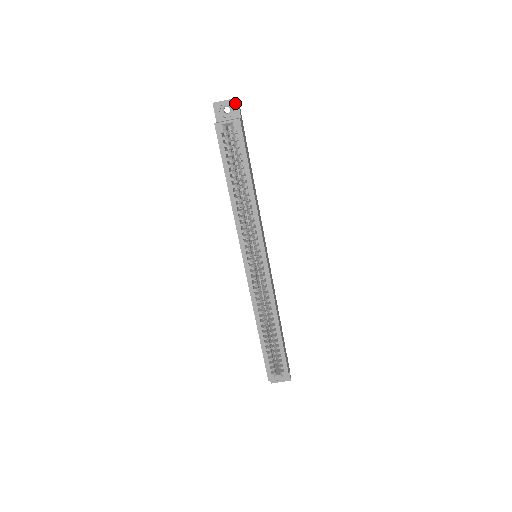
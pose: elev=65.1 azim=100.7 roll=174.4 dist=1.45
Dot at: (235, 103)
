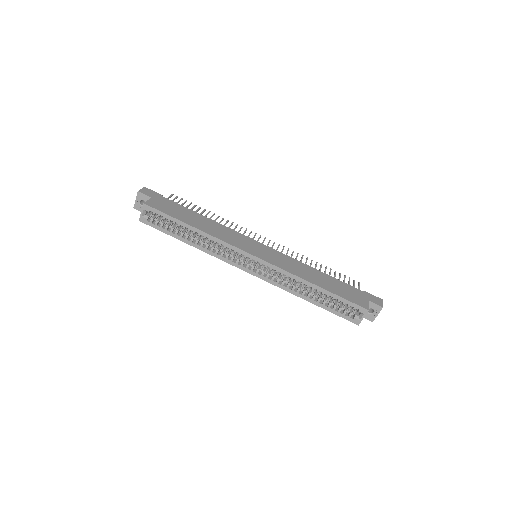
Dot at: (140, 195)
